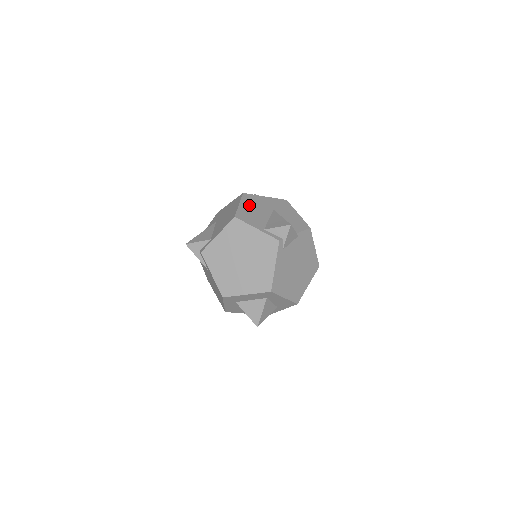
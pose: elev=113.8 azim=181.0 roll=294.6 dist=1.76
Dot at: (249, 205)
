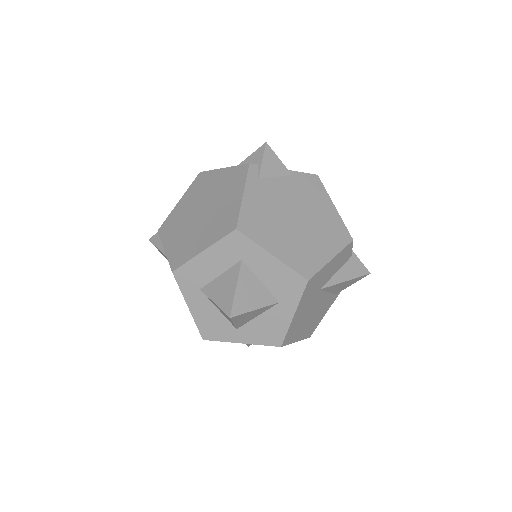
Dot at: occluded
